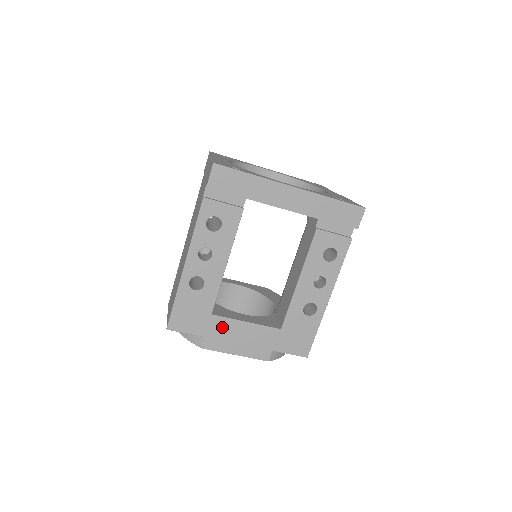
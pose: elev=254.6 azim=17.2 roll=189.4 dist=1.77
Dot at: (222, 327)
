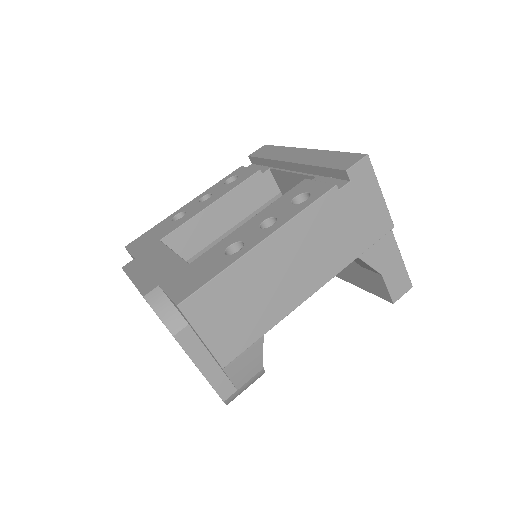
Dot at: (154, 252)
